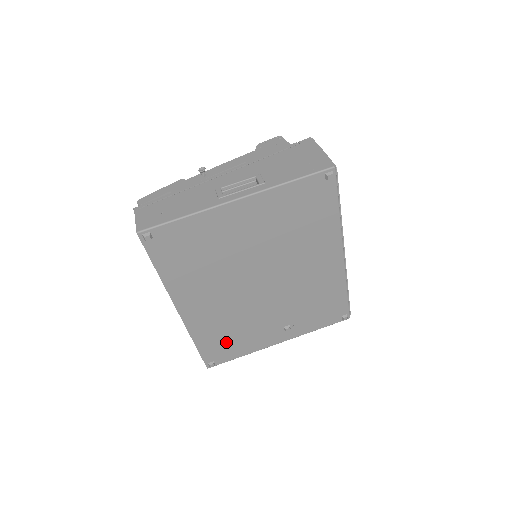
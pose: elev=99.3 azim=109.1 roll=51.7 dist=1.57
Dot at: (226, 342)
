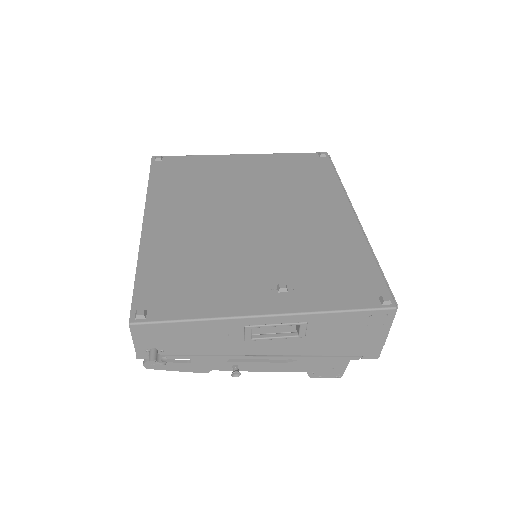
Dot at: (181, 282)
